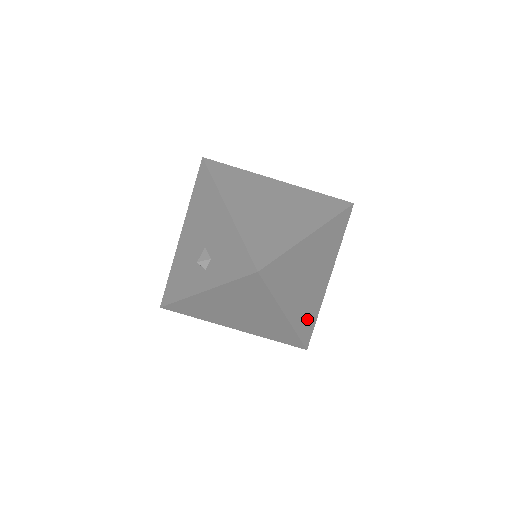
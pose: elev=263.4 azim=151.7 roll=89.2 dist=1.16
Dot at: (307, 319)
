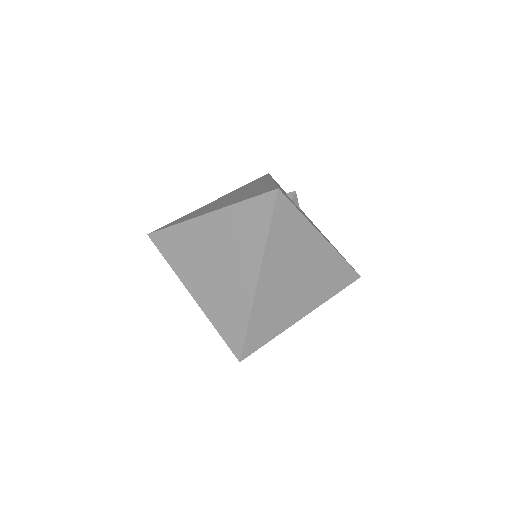
Dot at: (333, 279)
